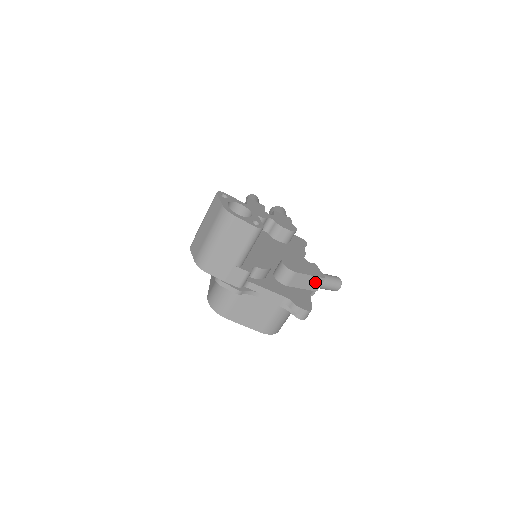
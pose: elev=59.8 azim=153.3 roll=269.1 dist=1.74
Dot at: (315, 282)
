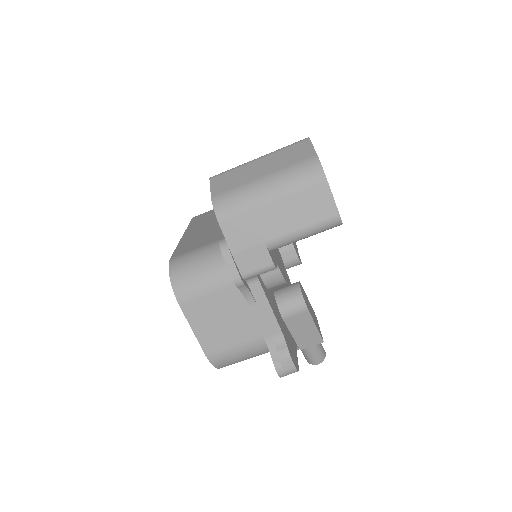
Dot at: (311, 338)
